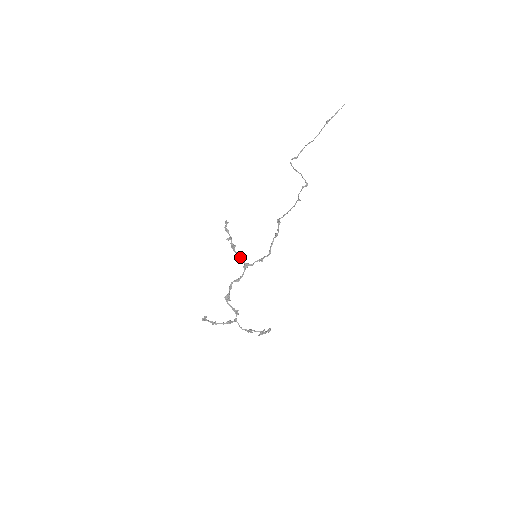
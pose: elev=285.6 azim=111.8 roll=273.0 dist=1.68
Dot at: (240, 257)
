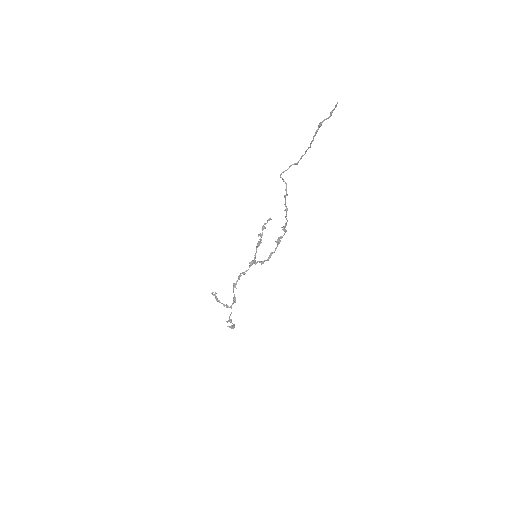
Dot at: (255, 254)
